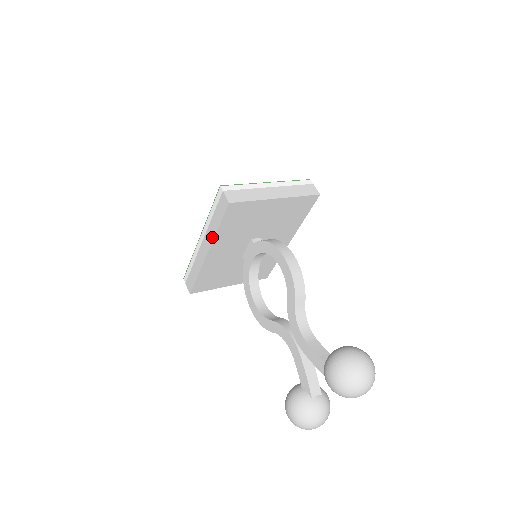
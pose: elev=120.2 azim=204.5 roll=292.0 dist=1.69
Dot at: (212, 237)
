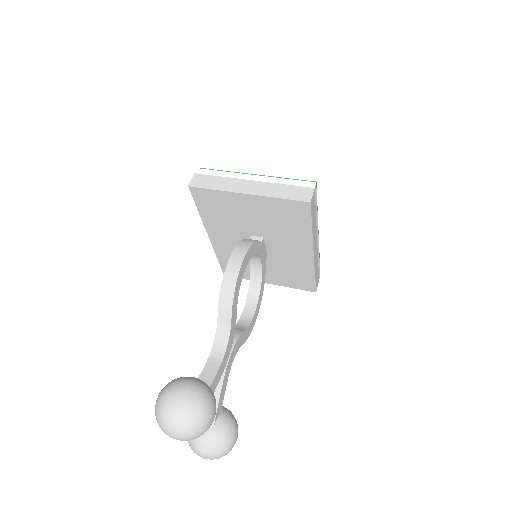
Dot at: occluded
